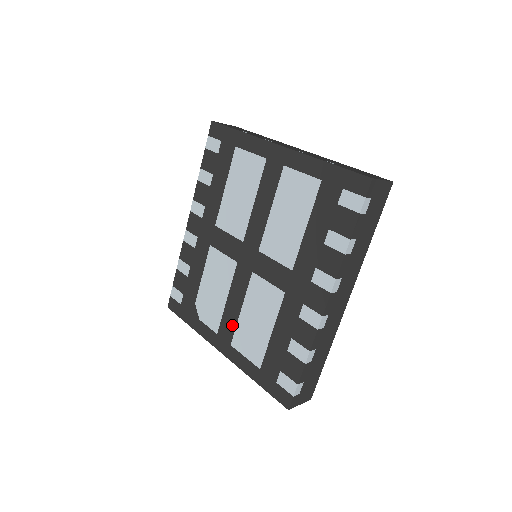
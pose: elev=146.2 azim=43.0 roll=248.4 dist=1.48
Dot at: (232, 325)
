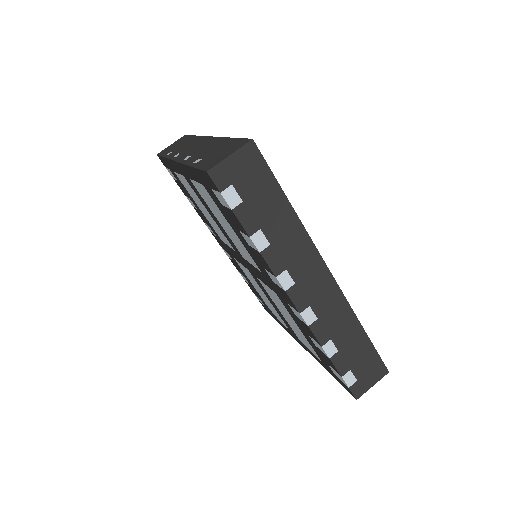
Dot at: (287, 323)
